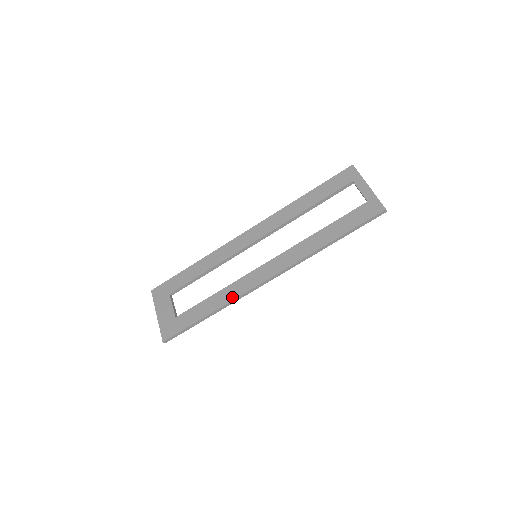
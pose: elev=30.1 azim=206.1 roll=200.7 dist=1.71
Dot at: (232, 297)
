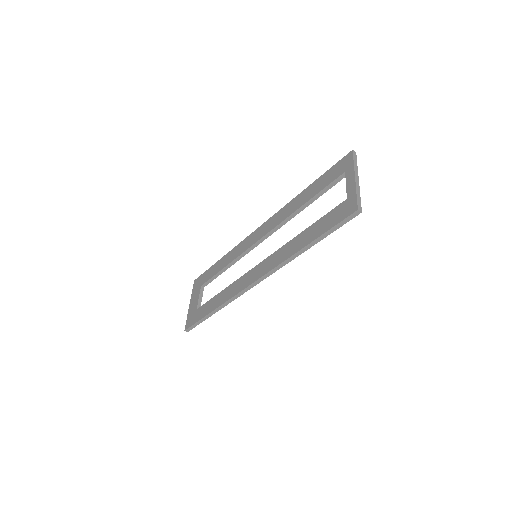
Dot at: (228, 297)
